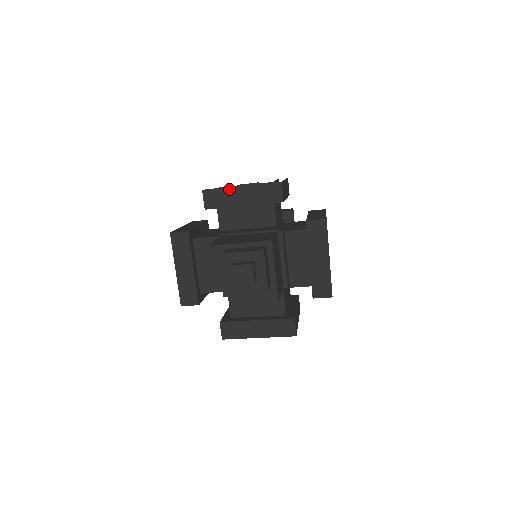
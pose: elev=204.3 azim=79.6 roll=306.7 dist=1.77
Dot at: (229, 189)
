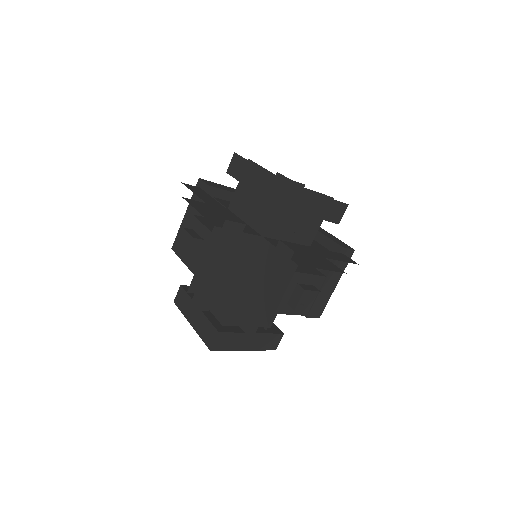
Dot at: occluded
